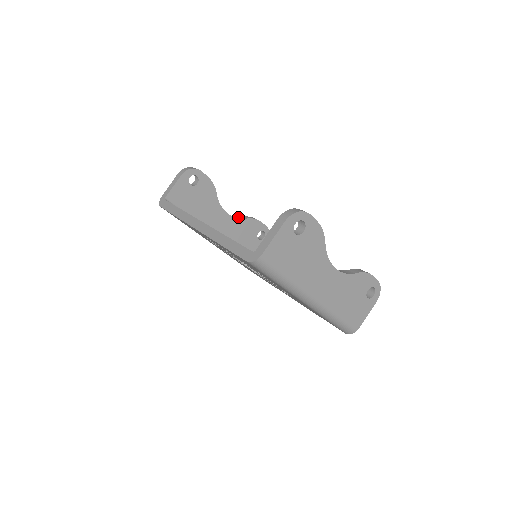
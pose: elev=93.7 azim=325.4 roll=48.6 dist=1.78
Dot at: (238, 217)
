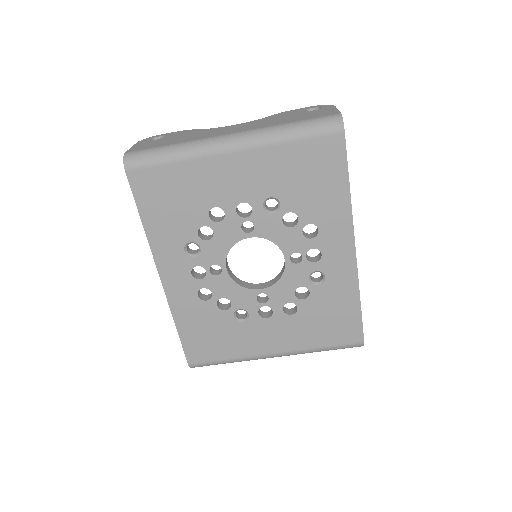
Dot at: occluded
